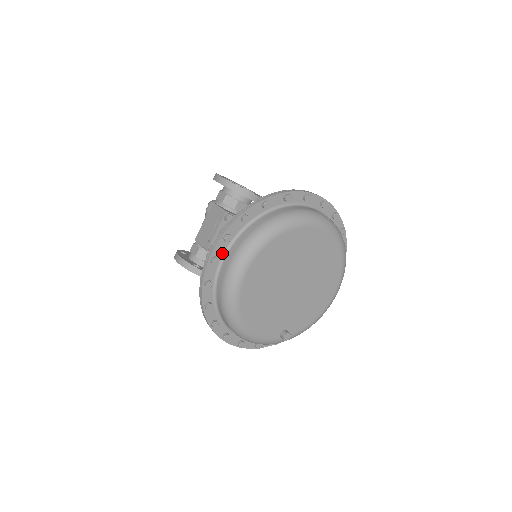
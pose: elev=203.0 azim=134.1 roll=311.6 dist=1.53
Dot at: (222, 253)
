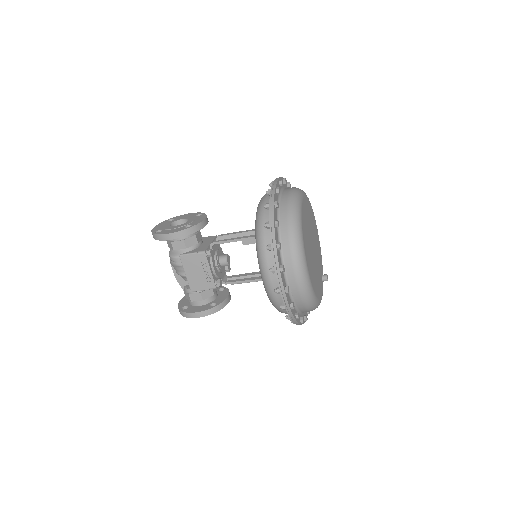
Dot at: (284, 280)
